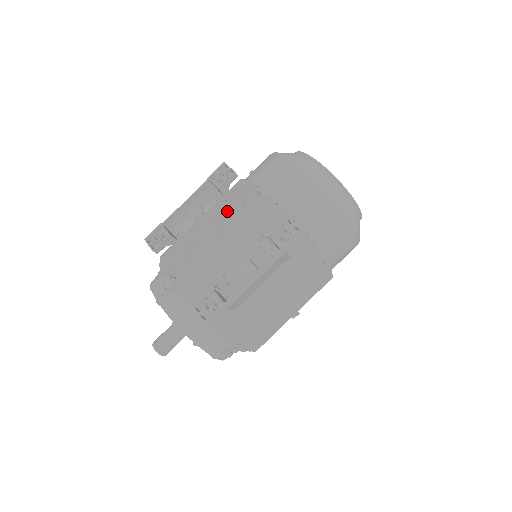
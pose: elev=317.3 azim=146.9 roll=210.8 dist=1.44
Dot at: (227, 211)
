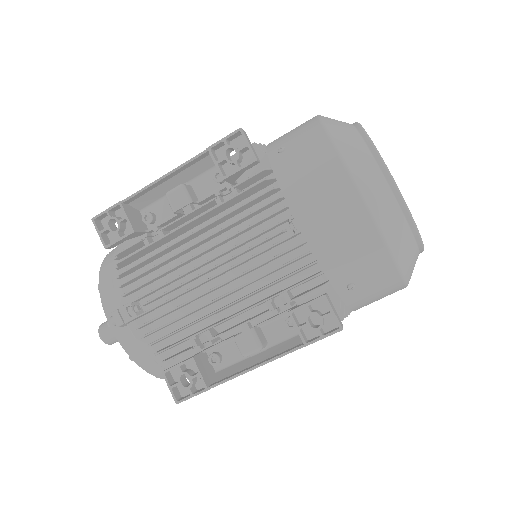
Dot at: (232, 226)
